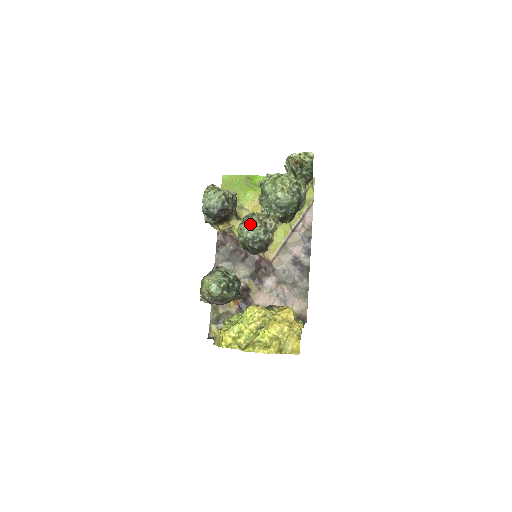
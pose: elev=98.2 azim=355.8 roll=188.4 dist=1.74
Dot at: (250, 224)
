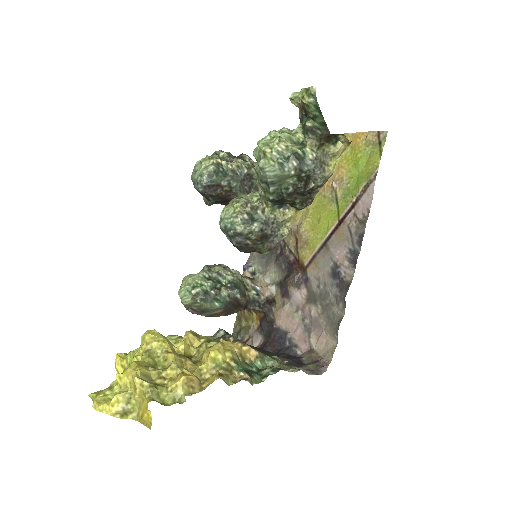
Dot at: (227, 208)
